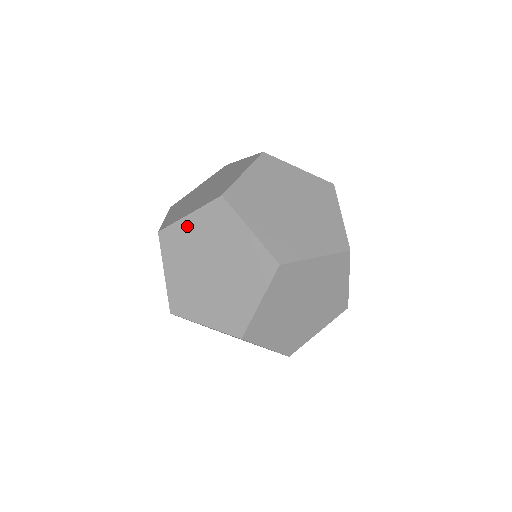
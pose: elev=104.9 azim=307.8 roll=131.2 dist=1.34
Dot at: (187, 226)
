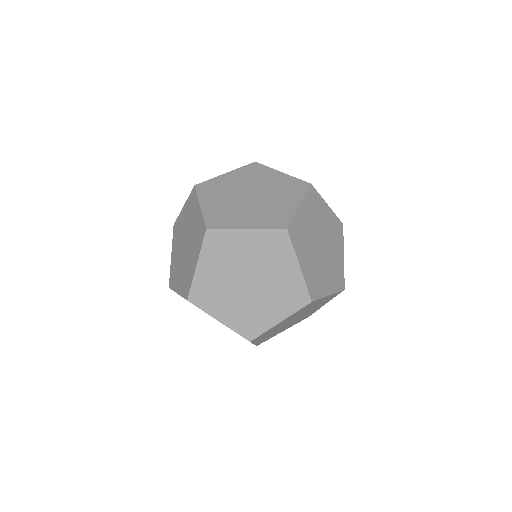
Dot at: (203, 274)
